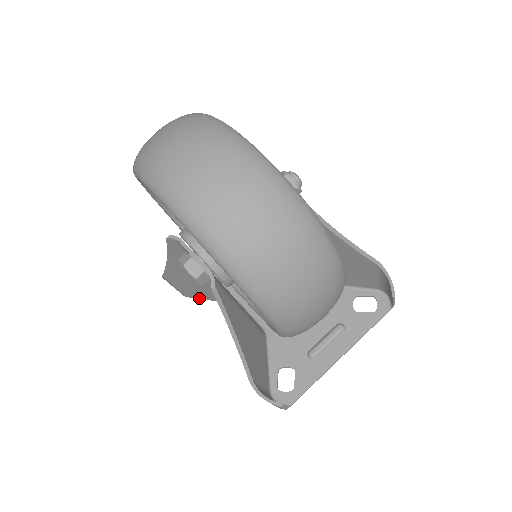
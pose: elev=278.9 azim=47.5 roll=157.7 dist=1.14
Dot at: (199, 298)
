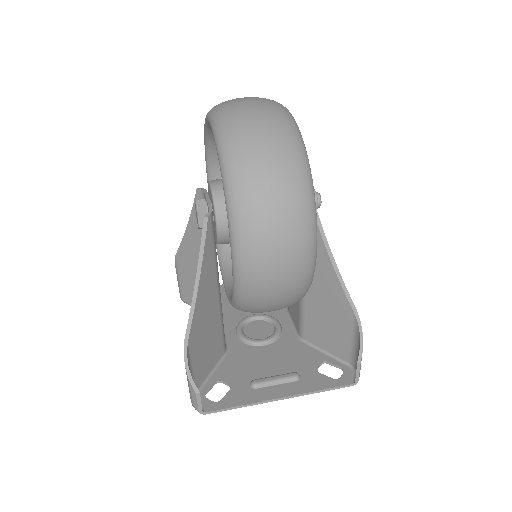
Dot at: occluded
